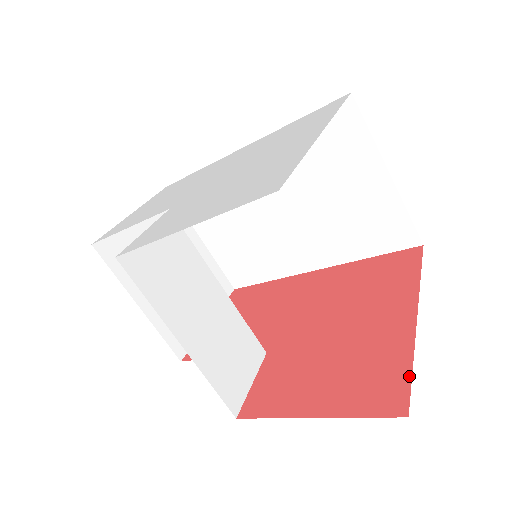
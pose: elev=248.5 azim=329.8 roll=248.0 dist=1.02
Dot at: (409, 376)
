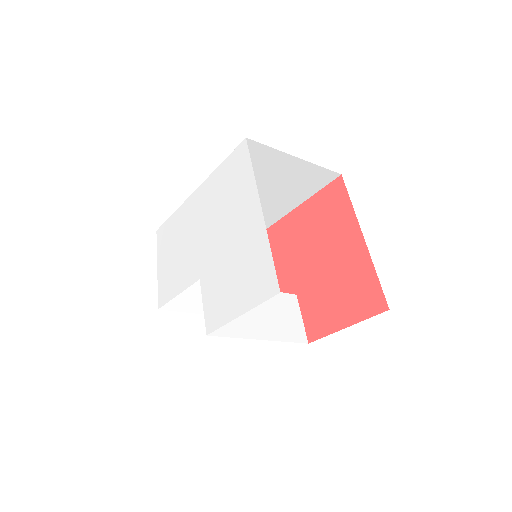
Dot at: (379, 285)
